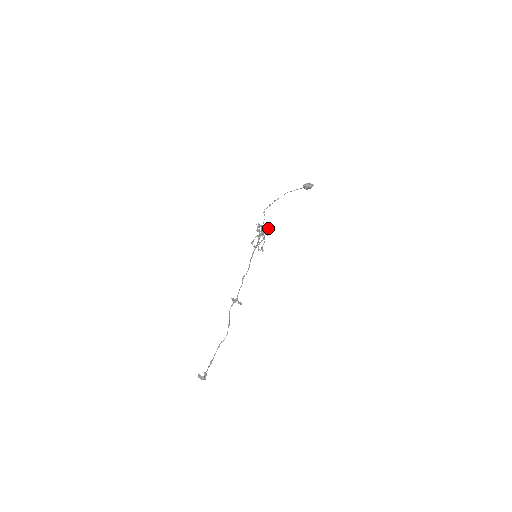
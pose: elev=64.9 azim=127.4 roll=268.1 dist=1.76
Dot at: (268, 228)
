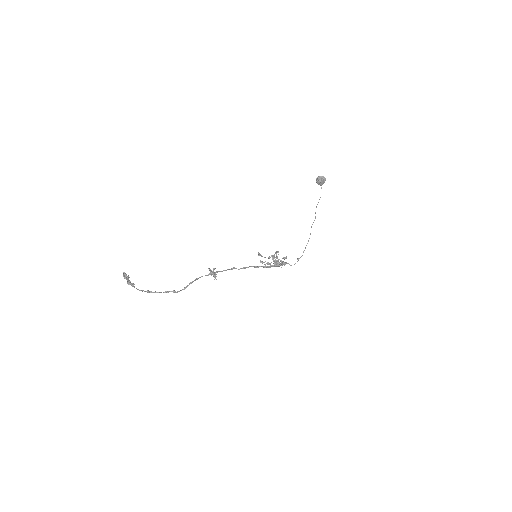
Dot at: (284, 258)
